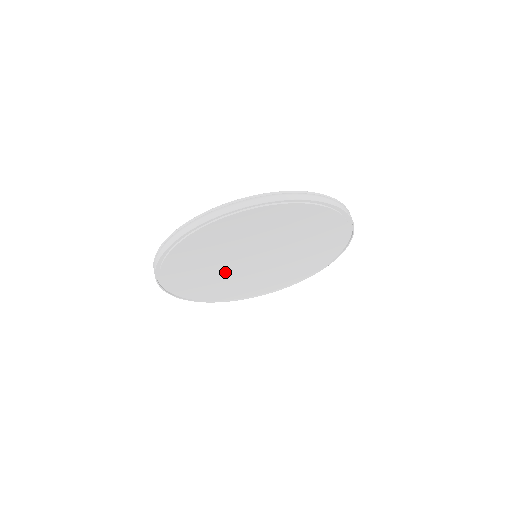
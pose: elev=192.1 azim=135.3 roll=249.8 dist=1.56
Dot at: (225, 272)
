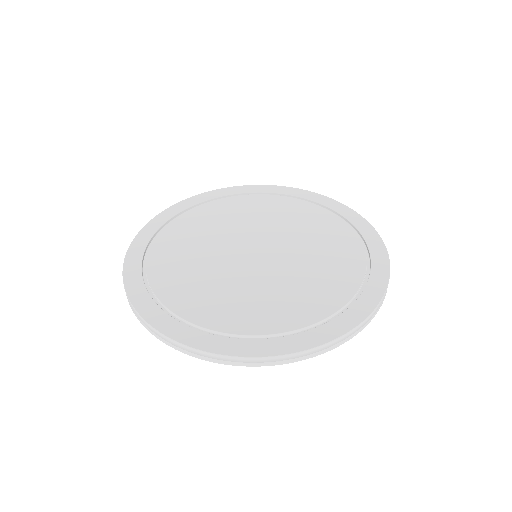
Dot at: occluded
